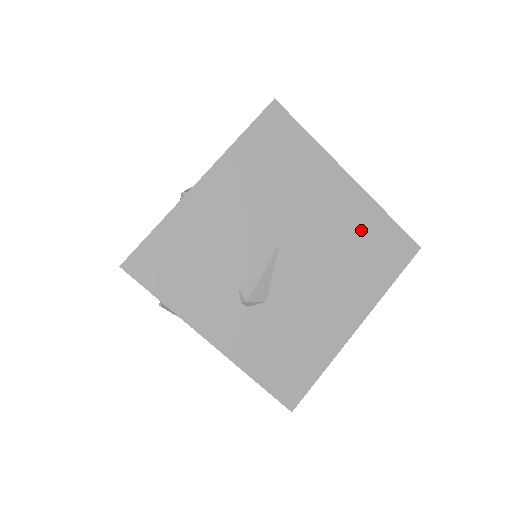
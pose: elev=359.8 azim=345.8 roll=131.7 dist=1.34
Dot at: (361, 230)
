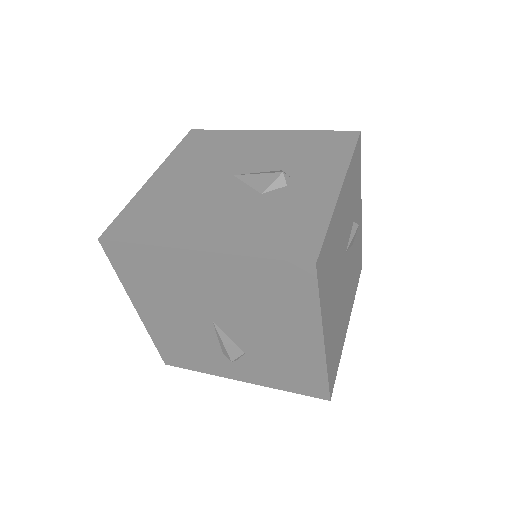
Dot at: (249, 282)
